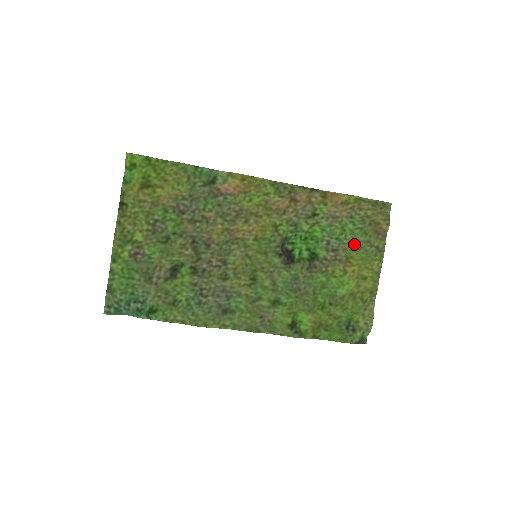
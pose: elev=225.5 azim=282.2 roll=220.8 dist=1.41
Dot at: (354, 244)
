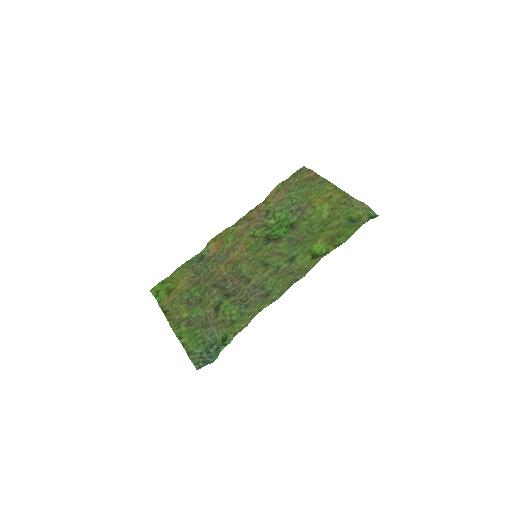
Dot at: (305, 196)
